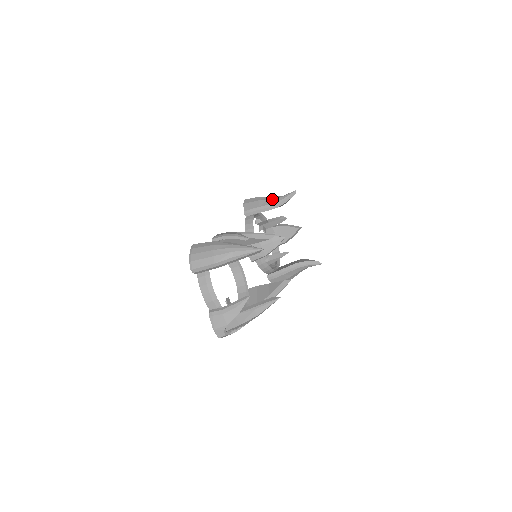
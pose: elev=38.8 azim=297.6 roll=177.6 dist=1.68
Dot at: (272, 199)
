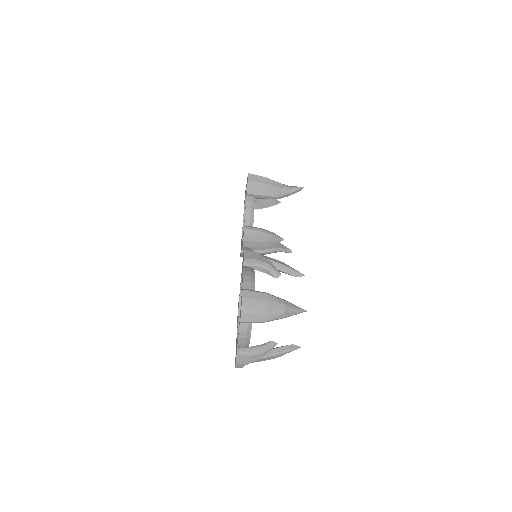
Dot at: (279, 188)
